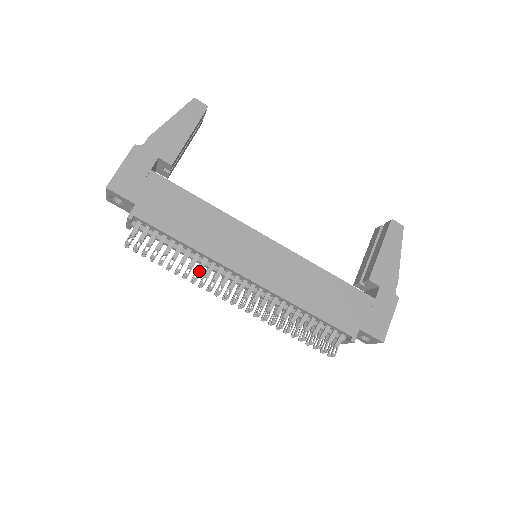
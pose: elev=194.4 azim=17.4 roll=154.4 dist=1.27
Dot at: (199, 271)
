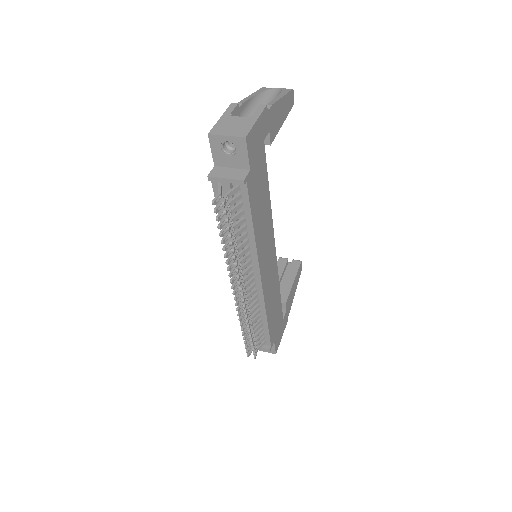
Dot at: (240, 256)
